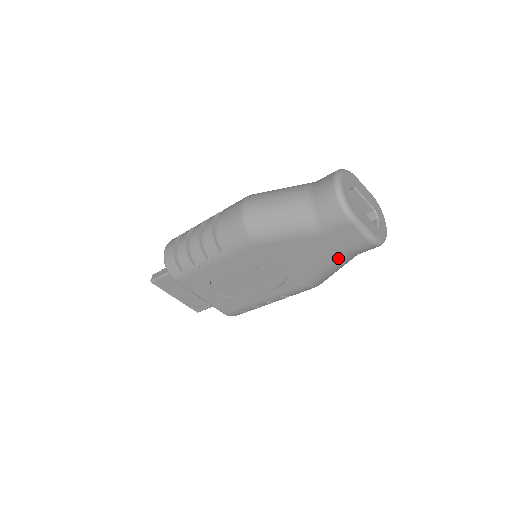
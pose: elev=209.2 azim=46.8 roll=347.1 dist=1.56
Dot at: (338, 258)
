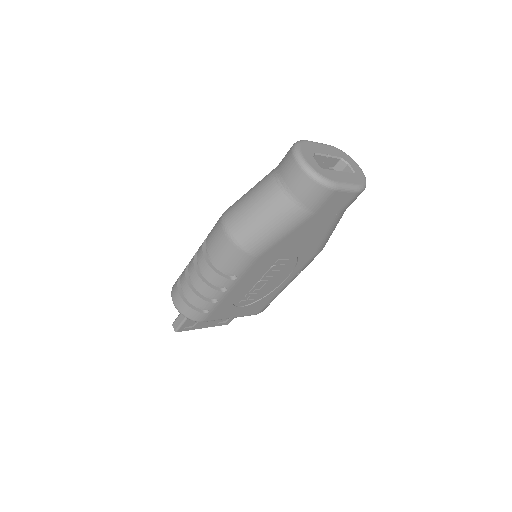
Dot at: (335, 220)
